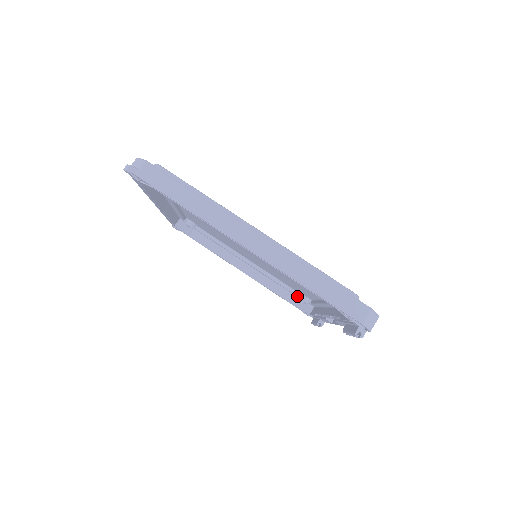
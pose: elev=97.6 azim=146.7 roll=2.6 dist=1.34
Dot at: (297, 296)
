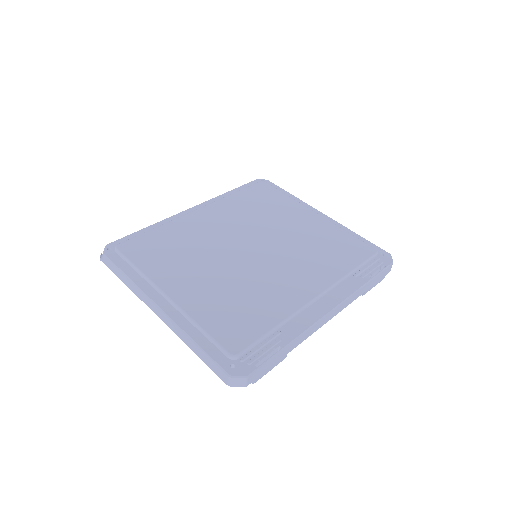
Dot at: occluded
